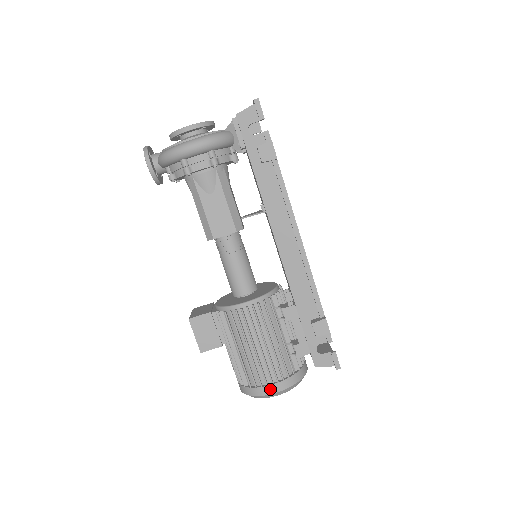
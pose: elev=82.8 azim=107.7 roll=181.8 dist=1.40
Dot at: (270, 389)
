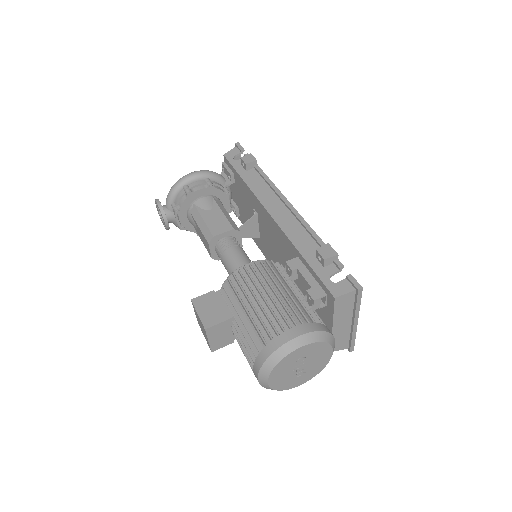
Dot at: (289, 334)
